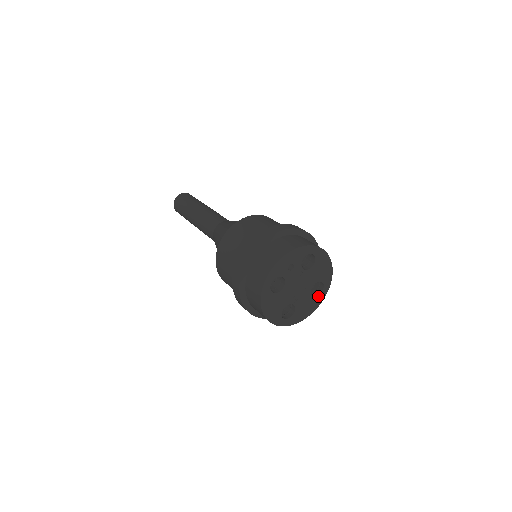
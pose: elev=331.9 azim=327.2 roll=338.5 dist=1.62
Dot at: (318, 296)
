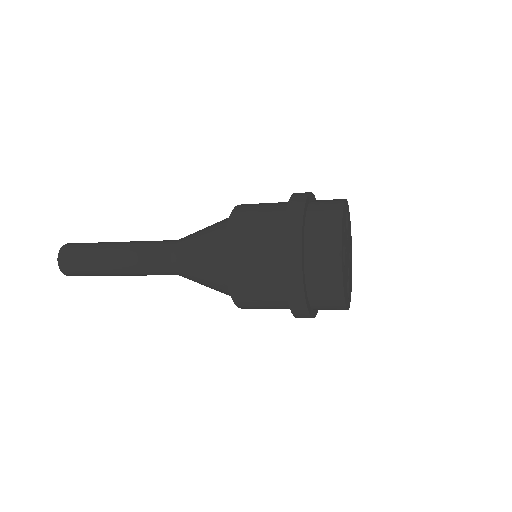
Dot at: (351, 263)
